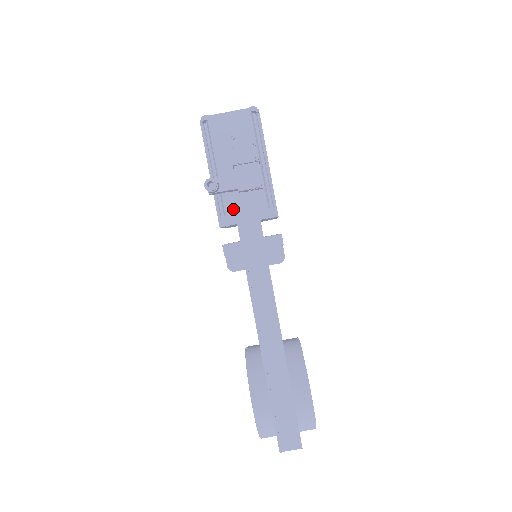
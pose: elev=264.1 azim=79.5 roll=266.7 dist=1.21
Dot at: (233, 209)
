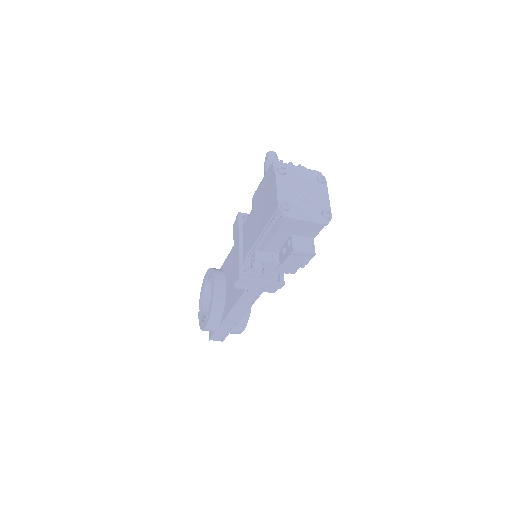
Dot at: occluded
